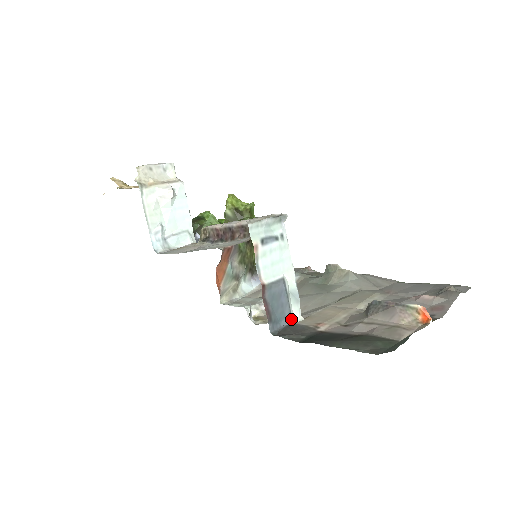
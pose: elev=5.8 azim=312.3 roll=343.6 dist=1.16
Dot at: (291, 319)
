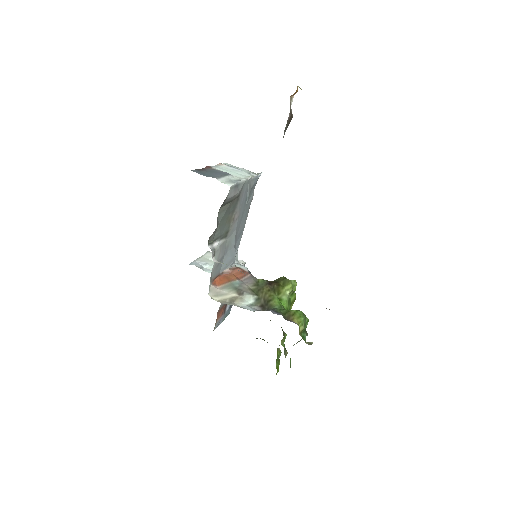
Dot at: (217, 178)
